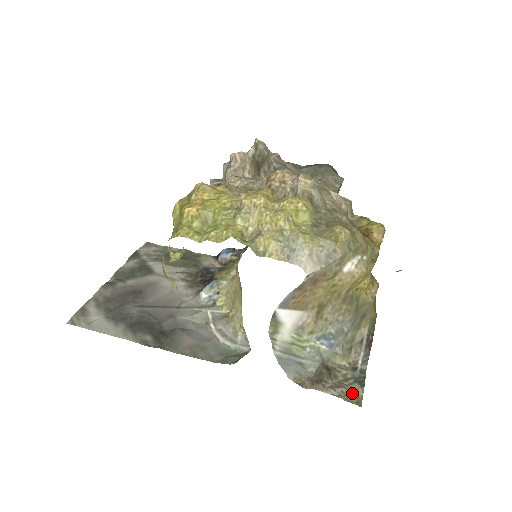
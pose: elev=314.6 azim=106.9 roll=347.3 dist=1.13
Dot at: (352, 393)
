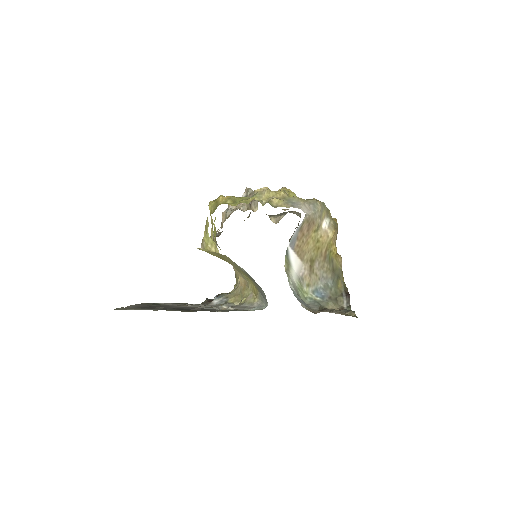
Dot at: (348, 315)
